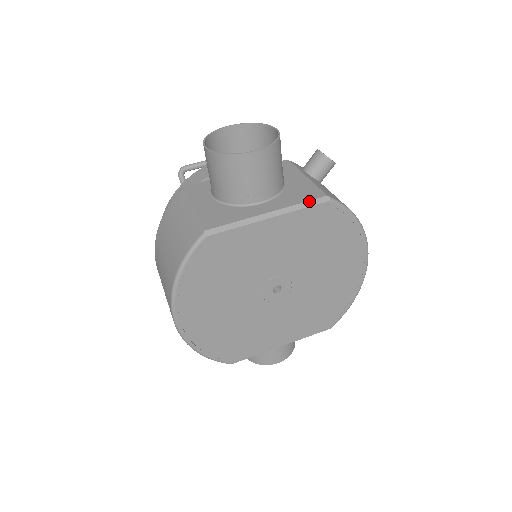
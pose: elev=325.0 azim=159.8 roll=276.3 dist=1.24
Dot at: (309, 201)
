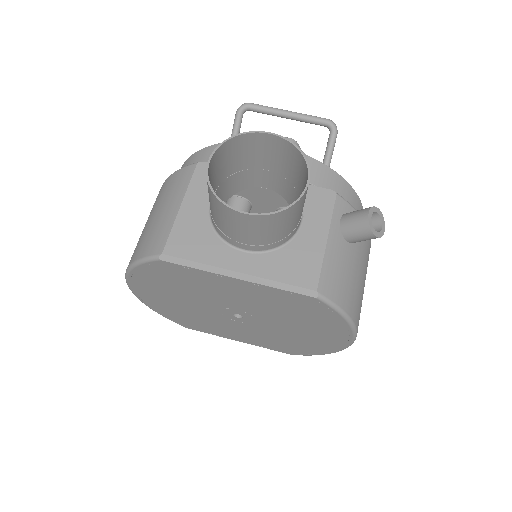
Dot at: (292, 285)
